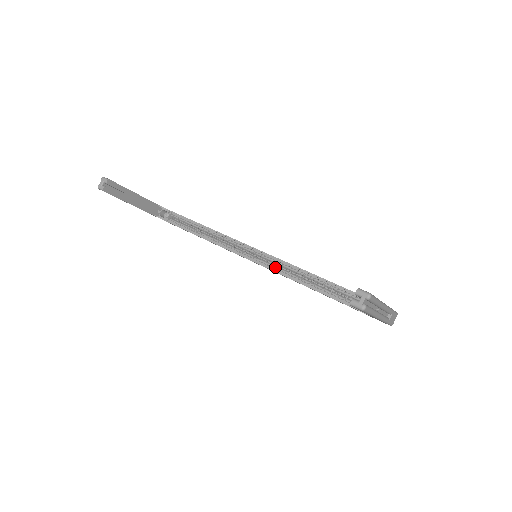
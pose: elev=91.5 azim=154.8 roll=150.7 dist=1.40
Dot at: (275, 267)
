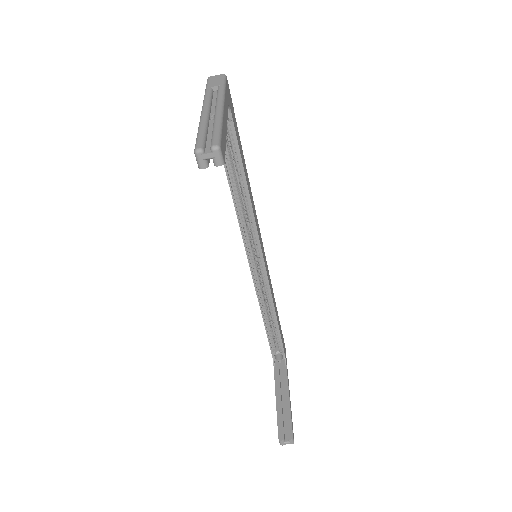
Dot at: (259, 284)
